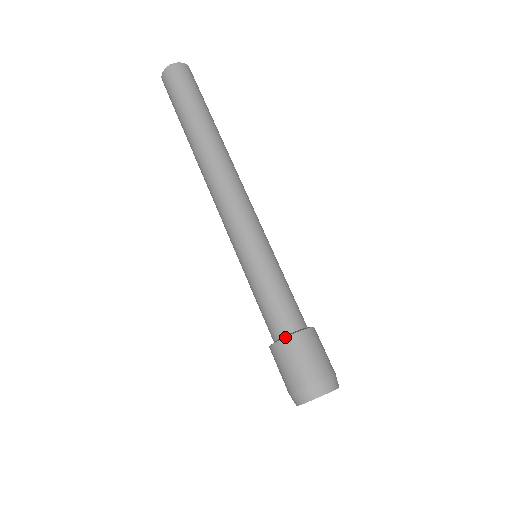
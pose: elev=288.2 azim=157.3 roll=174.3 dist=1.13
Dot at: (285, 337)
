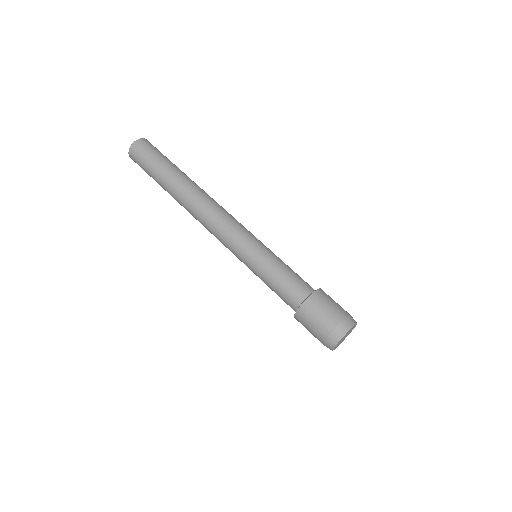
Dot at: (310, 295)
